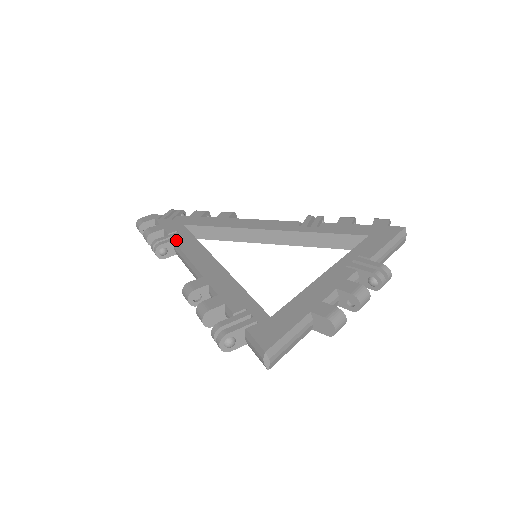
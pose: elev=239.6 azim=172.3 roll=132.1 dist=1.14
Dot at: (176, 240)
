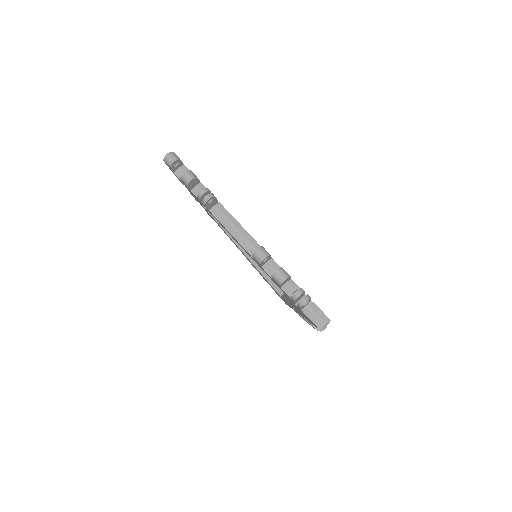
Dot at: (218, 202)
